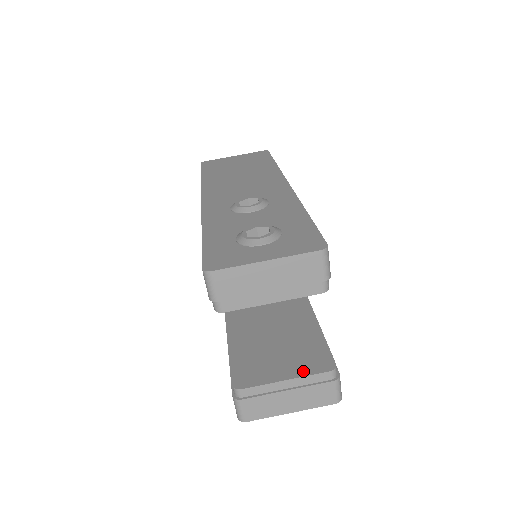
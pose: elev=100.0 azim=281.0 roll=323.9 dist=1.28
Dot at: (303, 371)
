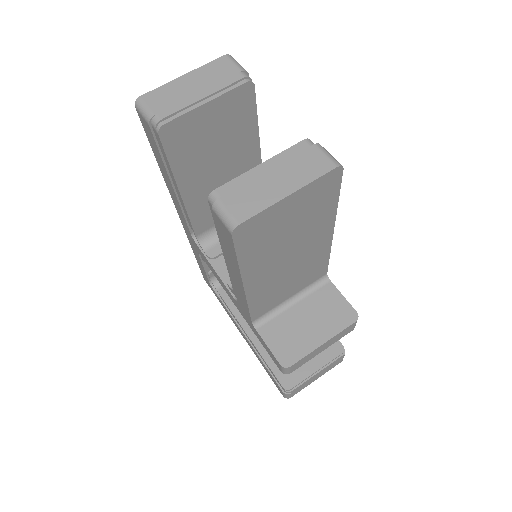
Dot at: occluded
